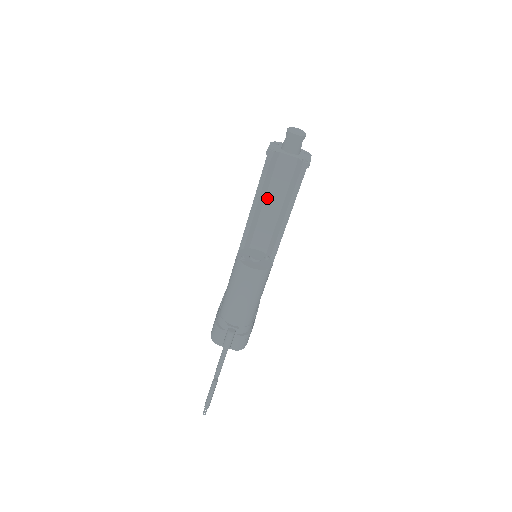
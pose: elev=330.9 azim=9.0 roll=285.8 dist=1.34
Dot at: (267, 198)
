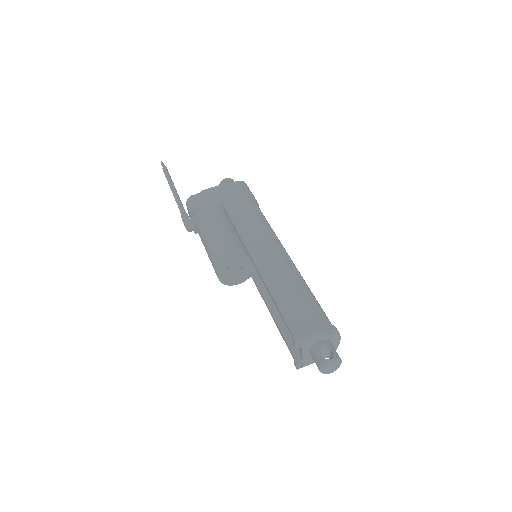
Dot at: occluded
